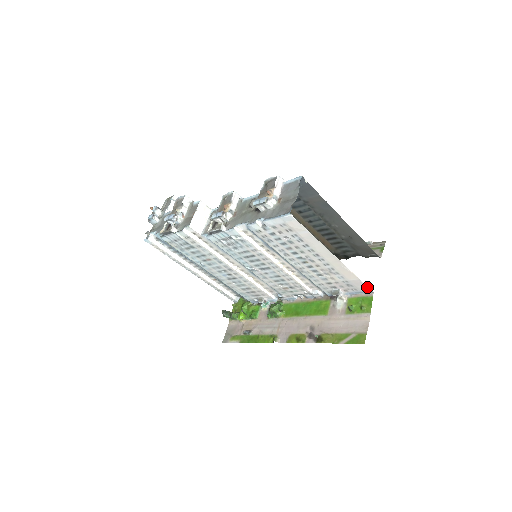
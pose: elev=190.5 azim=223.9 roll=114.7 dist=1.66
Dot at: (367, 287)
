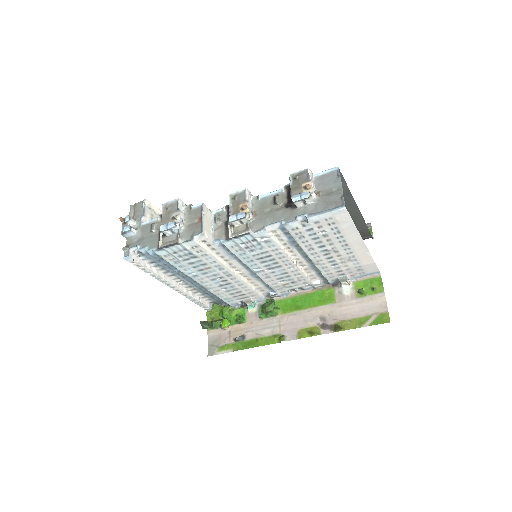
Dot at: (377, 269)
